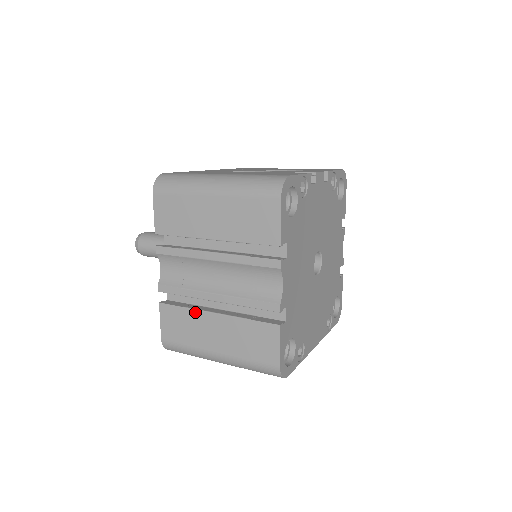
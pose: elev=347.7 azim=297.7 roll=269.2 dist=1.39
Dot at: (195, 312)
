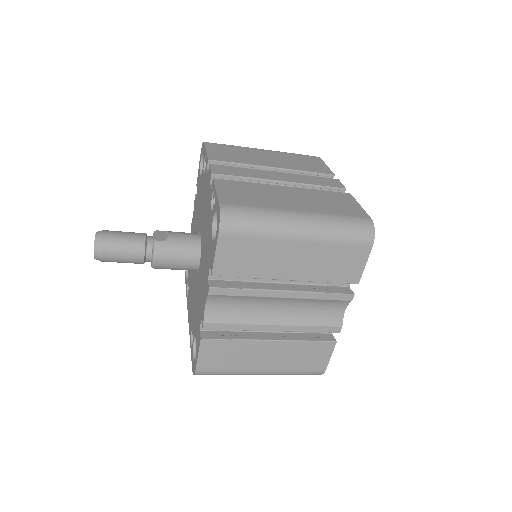
Dot at: (248, 342)
